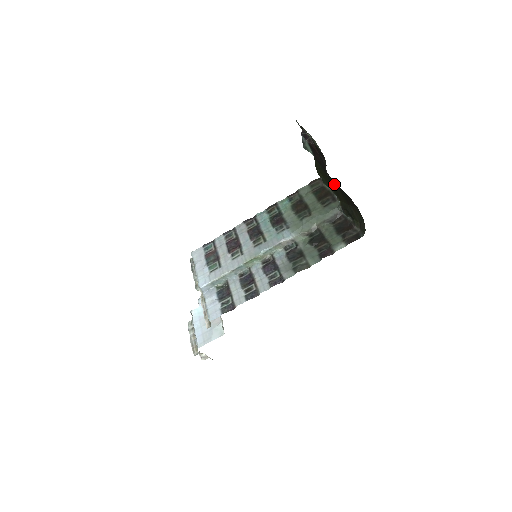
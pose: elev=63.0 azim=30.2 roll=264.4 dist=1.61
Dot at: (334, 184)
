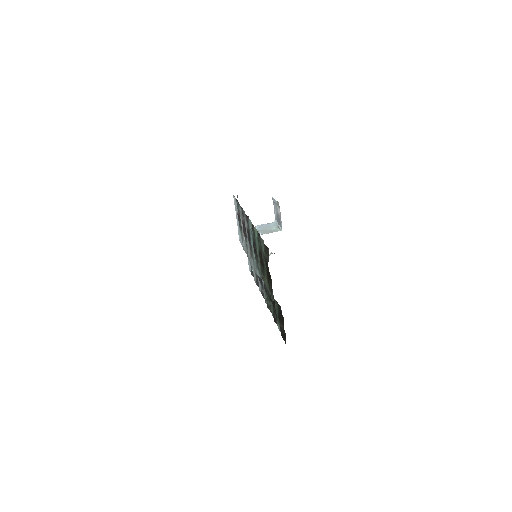
Dot at: occluded
